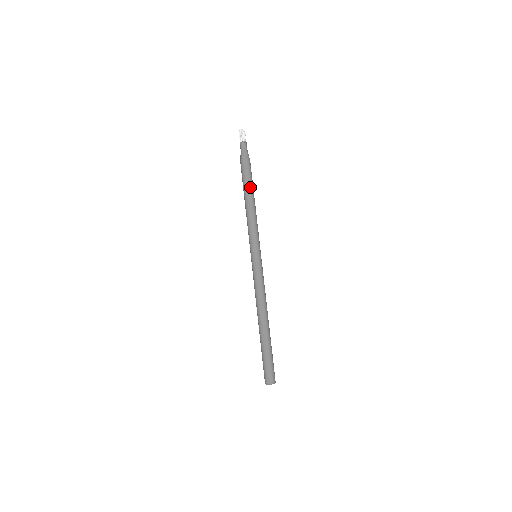
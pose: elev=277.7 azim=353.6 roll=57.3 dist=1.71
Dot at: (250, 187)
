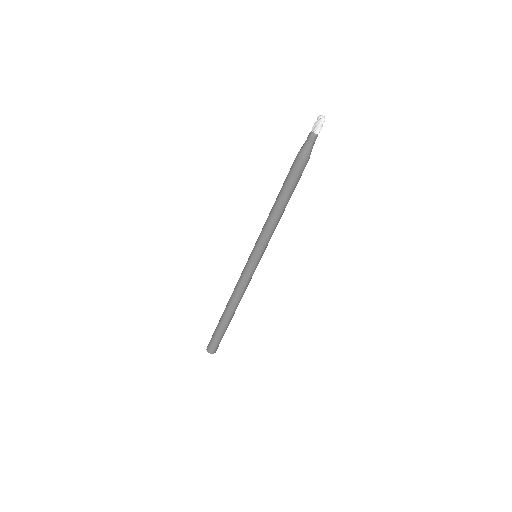
Dot at: (292, 192)
